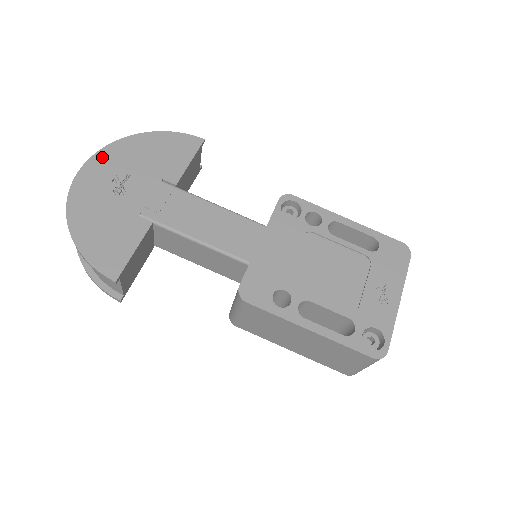
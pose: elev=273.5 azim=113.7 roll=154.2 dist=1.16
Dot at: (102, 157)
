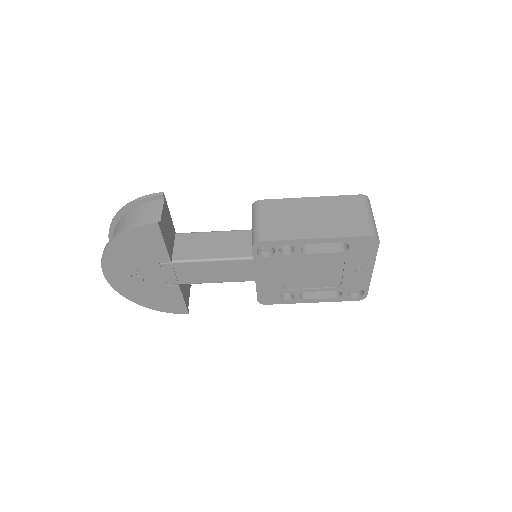
Dot at: (108, 268)
